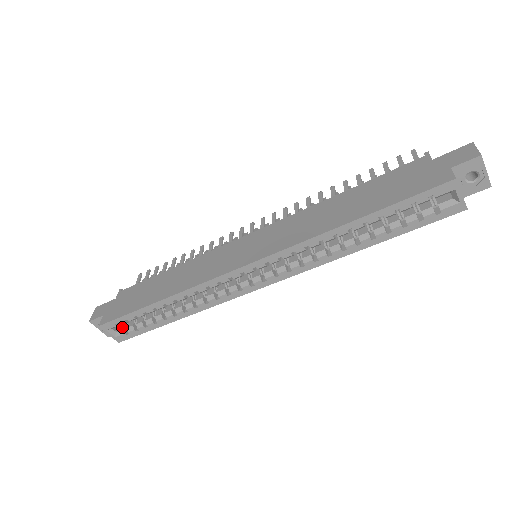
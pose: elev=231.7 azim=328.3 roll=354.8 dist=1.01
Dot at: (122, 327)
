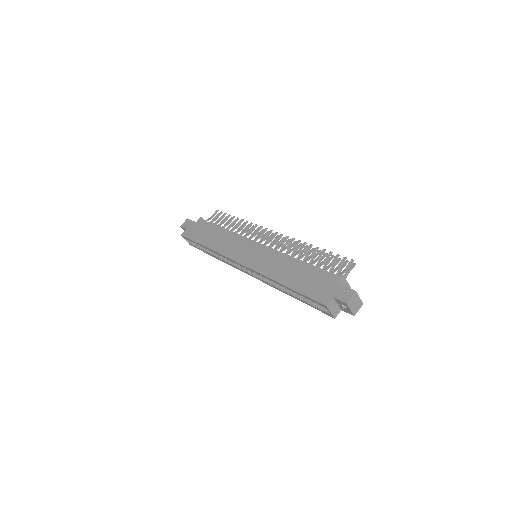
Dot at: occluded
